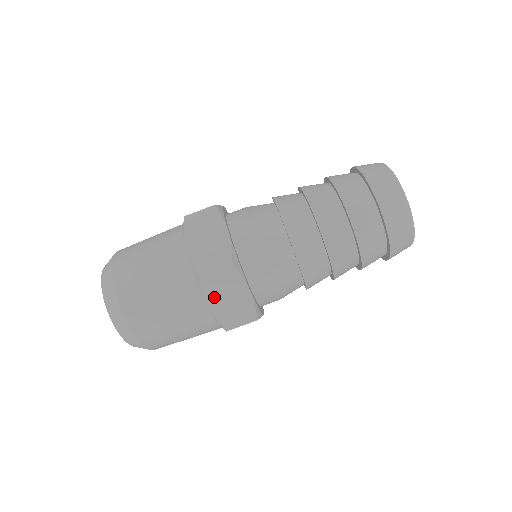
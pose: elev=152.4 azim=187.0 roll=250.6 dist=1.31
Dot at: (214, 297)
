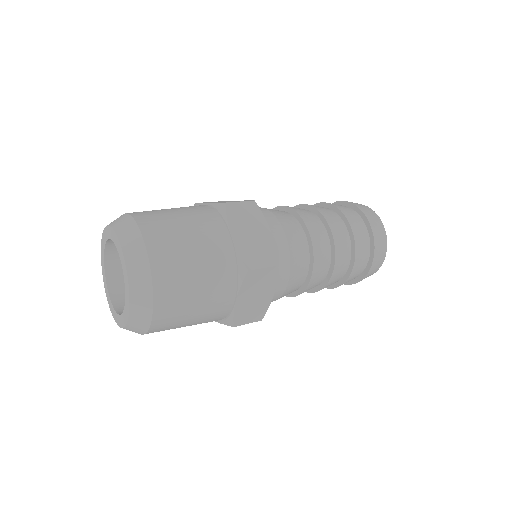
Dot at: (246, 294)
